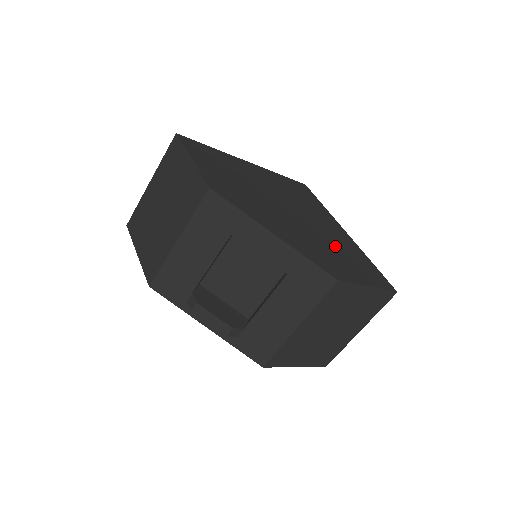
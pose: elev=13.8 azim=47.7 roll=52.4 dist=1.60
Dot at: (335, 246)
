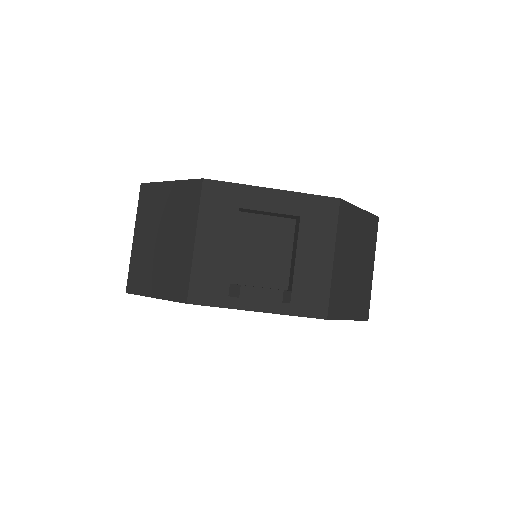
Dot at: occluded
